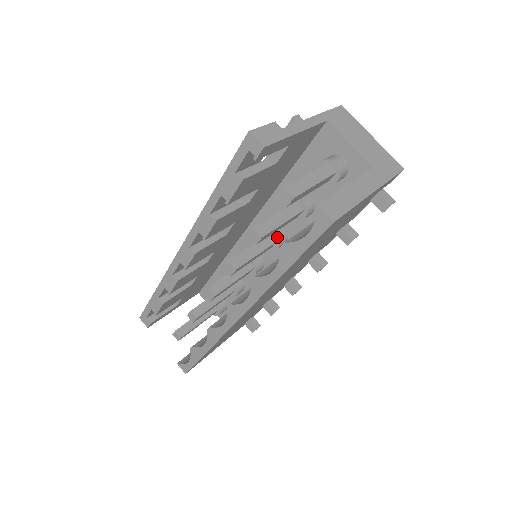
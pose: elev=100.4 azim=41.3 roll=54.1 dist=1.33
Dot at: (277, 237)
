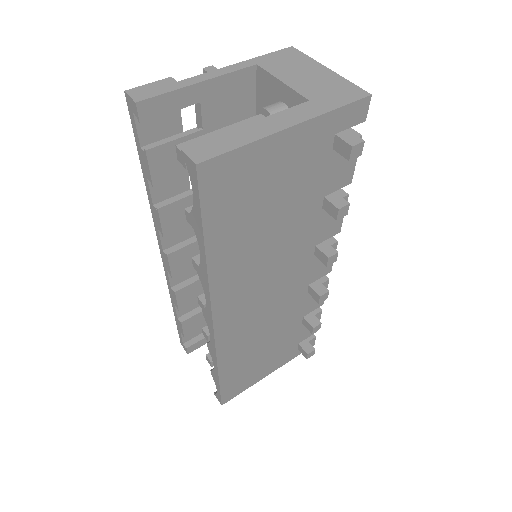
Dot at: occluded
